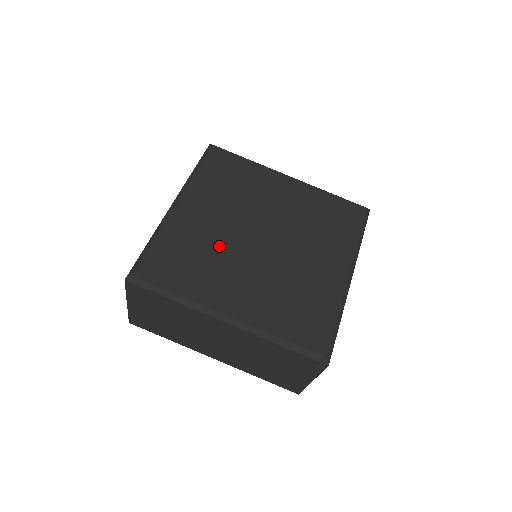
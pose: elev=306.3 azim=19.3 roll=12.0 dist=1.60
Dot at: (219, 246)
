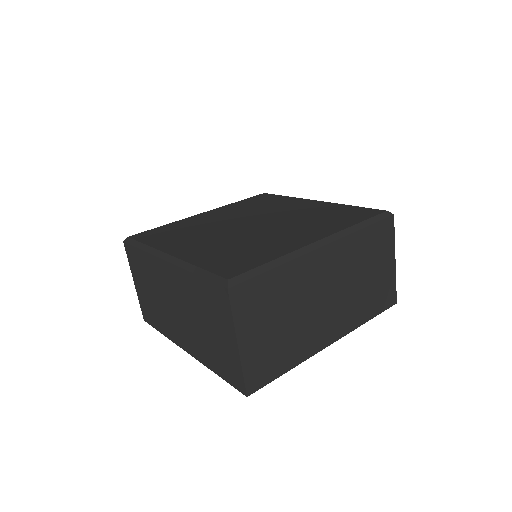
Dot at: (208, 227)
